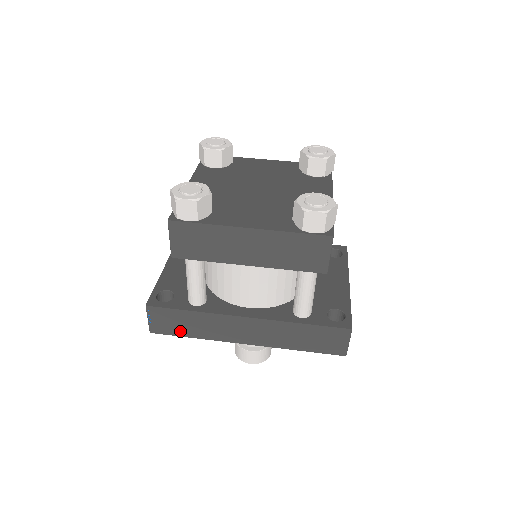
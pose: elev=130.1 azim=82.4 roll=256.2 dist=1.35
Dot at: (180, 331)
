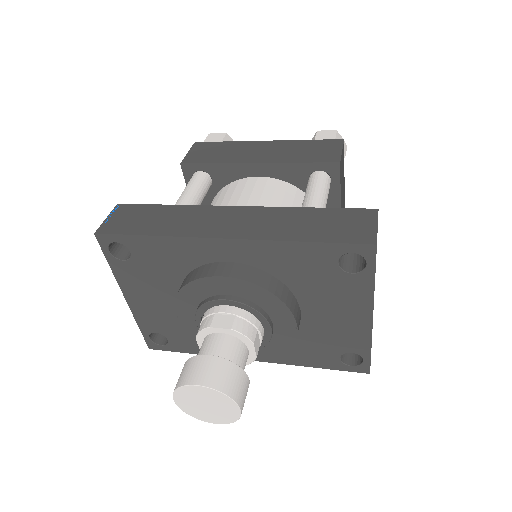
Dot at: (138, 228)
